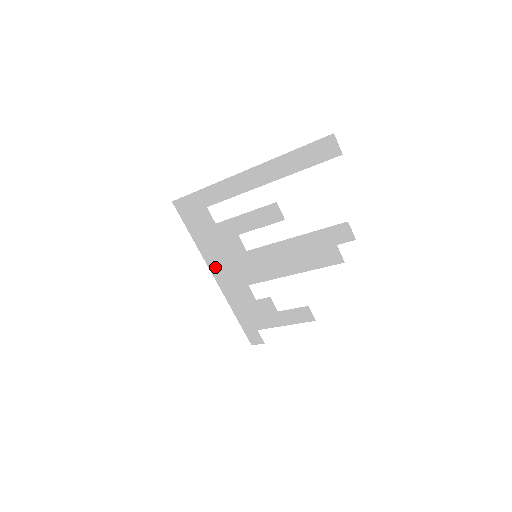
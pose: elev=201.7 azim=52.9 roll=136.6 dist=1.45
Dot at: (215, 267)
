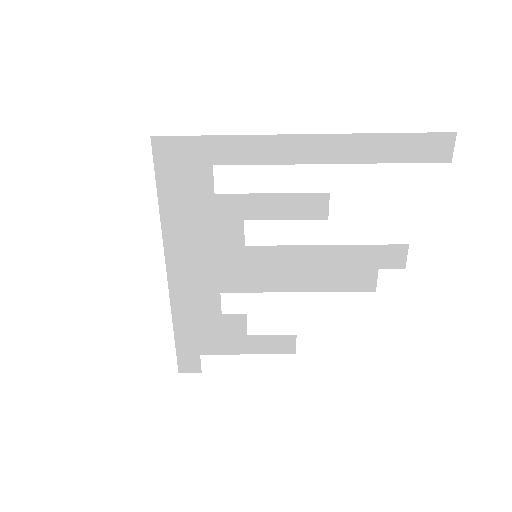
Dot at: (177, 256)
